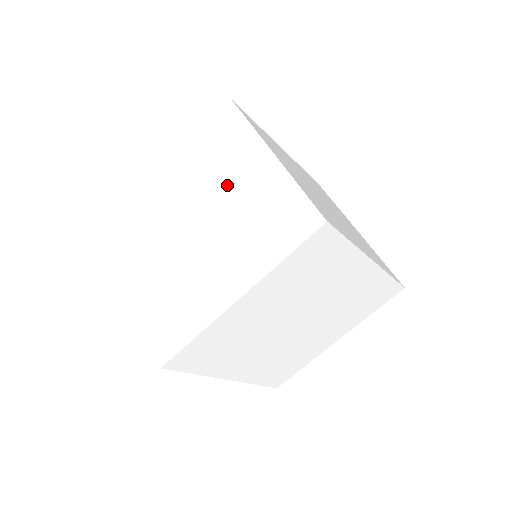
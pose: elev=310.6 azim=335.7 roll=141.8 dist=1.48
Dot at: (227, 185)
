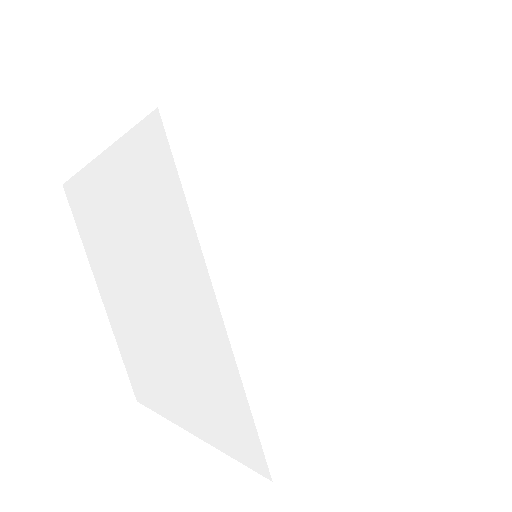
Dot at: (167, 286)
